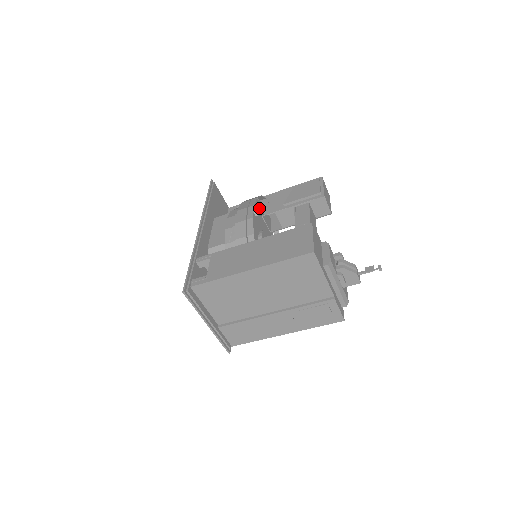
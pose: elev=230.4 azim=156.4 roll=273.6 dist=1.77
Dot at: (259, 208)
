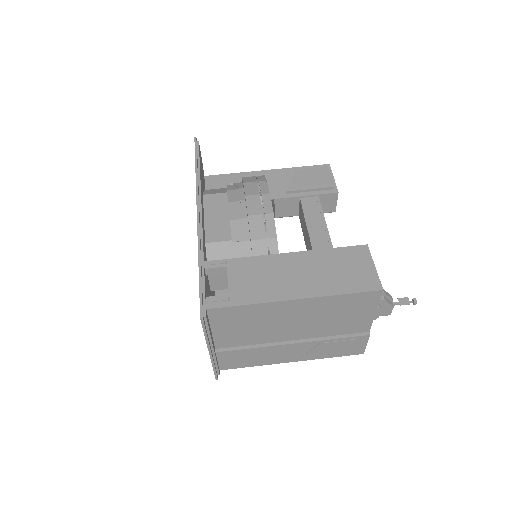
Dot at: occluded
